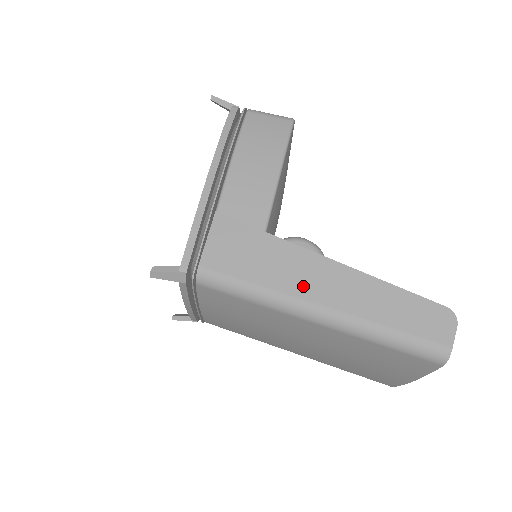
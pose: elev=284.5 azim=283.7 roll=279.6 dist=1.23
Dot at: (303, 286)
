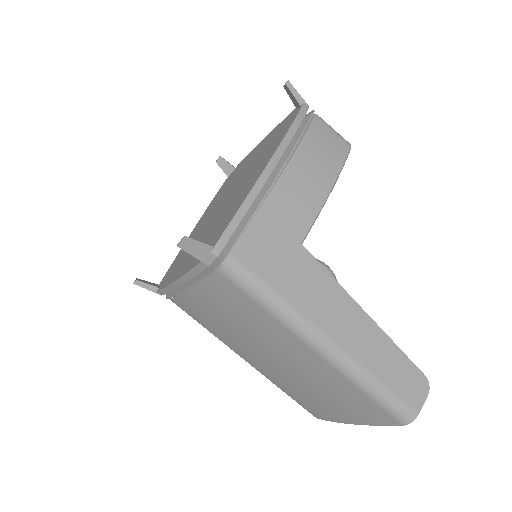
Dot at: (321, 314)
